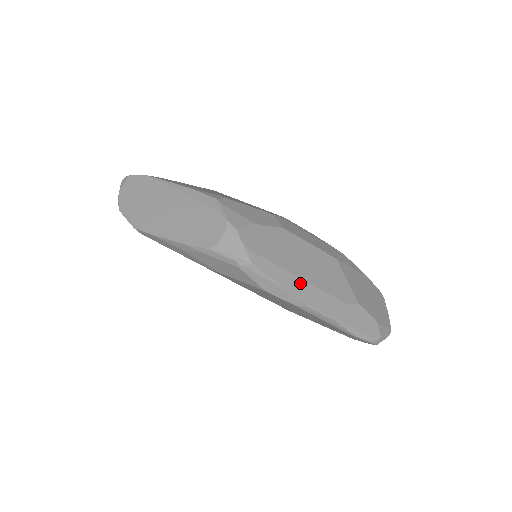
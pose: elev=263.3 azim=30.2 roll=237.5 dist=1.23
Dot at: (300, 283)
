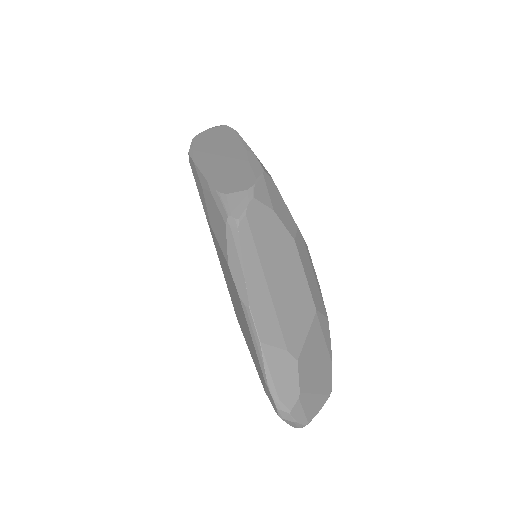
Dot at: (262, 285)
